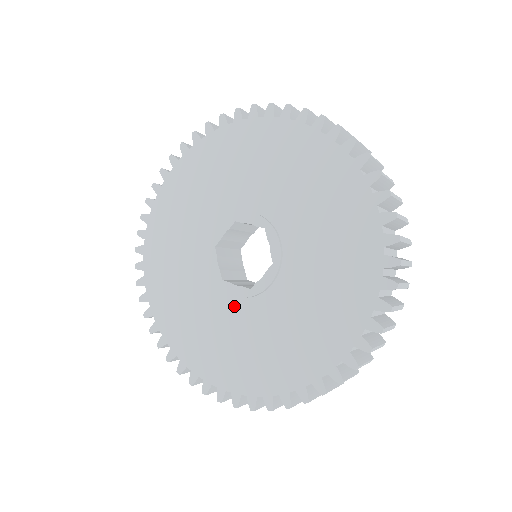
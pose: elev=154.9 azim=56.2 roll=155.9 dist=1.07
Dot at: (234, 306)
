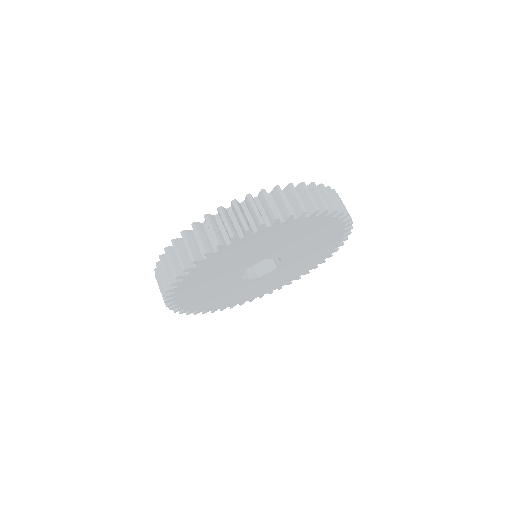
Dot at: occluded
